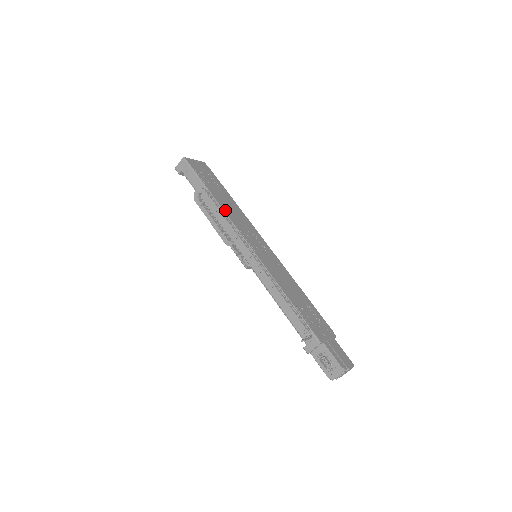
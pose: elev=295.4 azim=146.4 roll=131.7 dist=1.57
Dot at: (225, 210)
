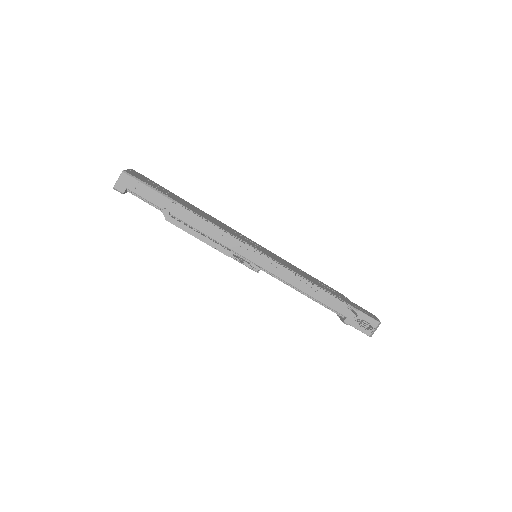
Dot at: (207, 219)
